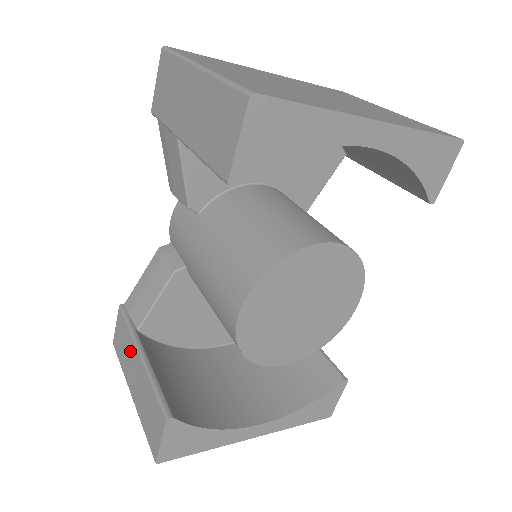
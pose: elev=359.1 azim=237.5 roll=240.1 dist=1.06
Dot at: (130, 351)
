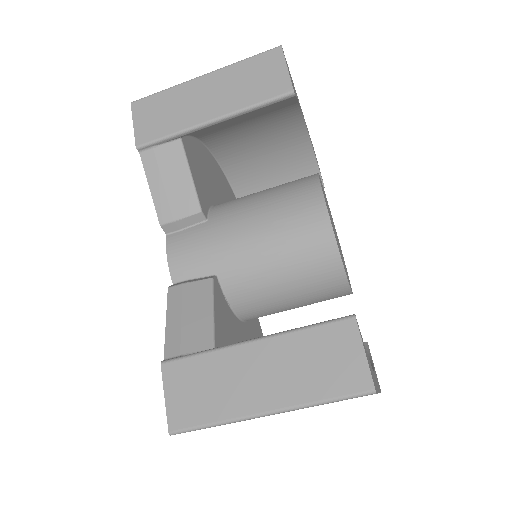
Dot at: (228, 368)
